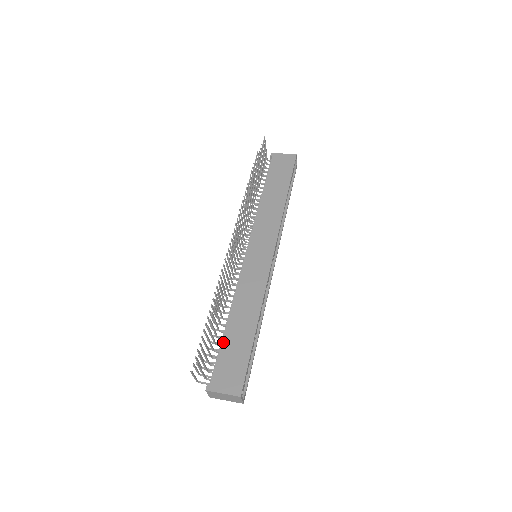
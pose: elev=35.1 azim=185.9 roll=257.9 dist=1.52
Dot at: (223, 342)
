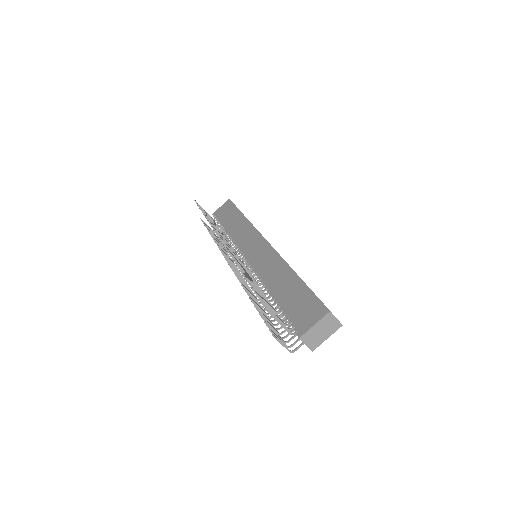
Dot at: (281, 305)
